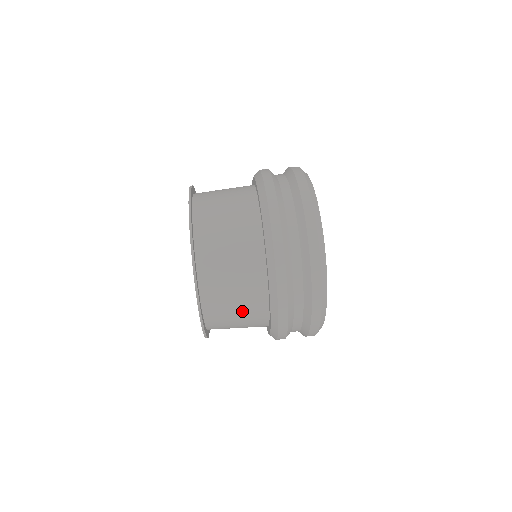
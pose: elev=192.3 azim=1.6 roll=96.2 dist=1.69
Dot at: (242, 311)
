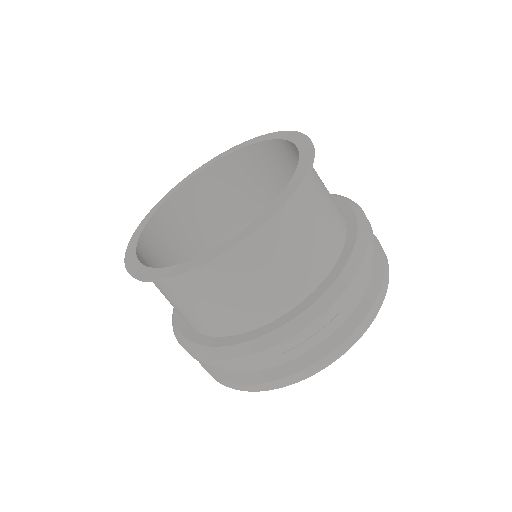
Dot at: (239, 301)
